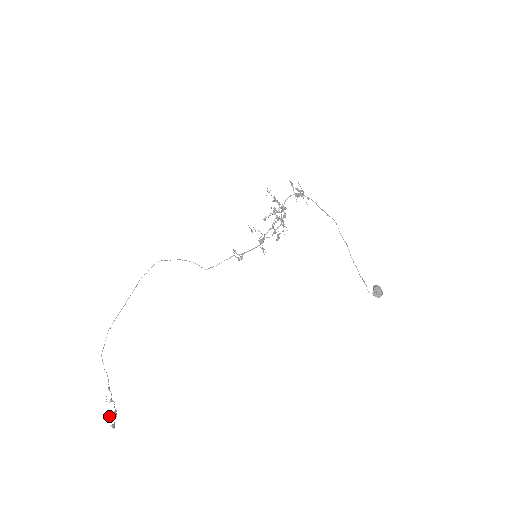
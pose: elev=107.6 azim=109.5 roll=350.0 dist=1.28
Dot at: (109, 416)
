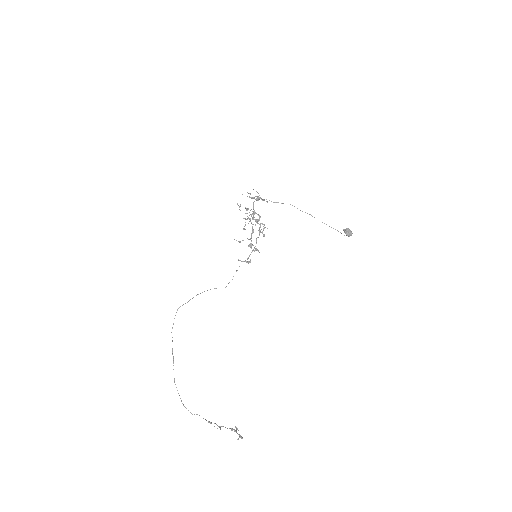
Dot at: (235, 430)
